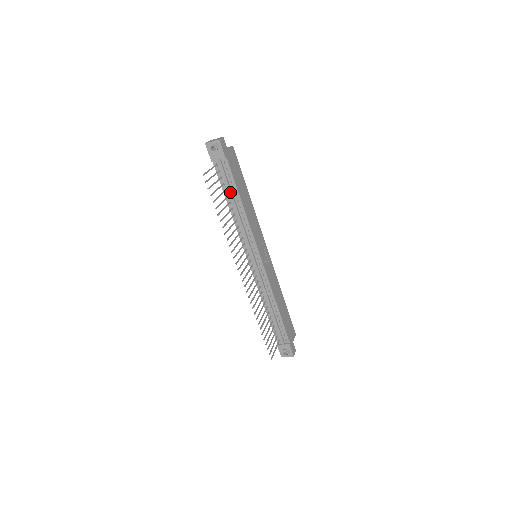
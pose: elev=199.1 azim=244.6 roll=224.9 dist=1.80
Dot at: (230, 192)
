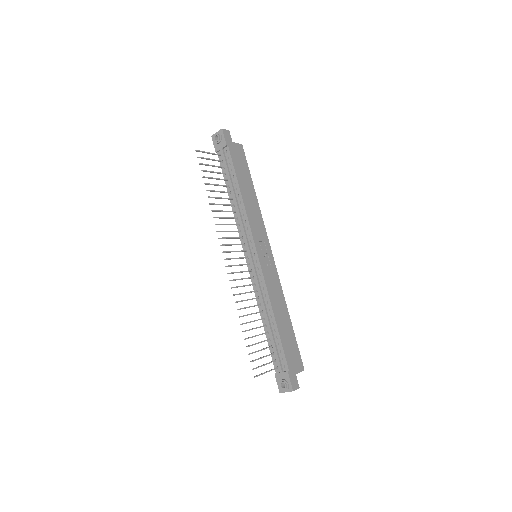
Dot at: (230, 180)
